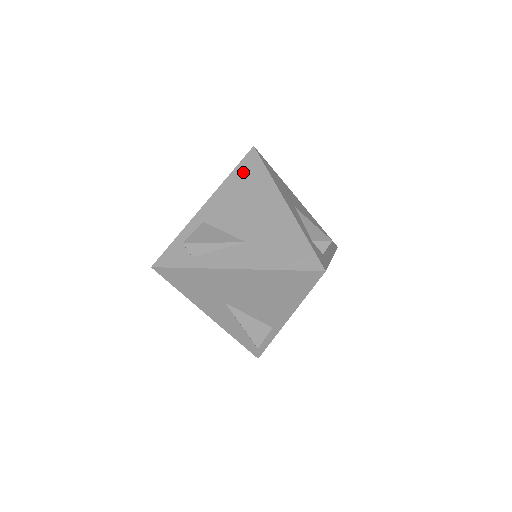
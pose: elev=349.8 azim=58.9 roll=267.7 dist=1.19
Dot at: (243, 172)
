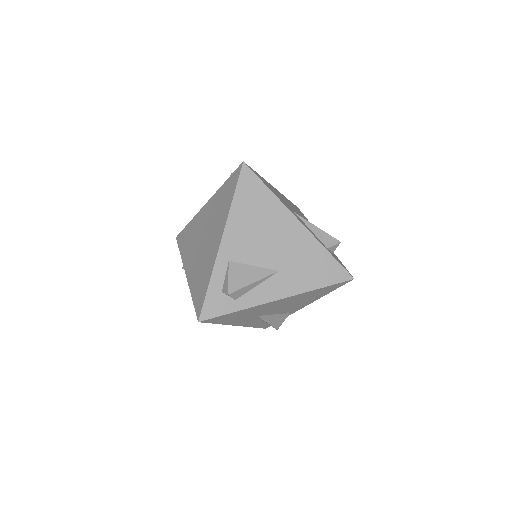
Dot at: (245, 196)
